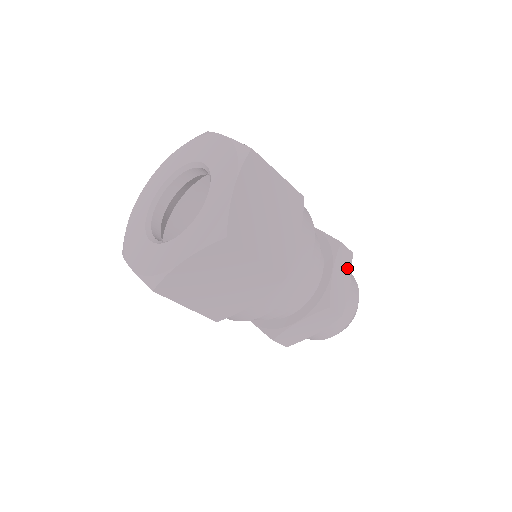
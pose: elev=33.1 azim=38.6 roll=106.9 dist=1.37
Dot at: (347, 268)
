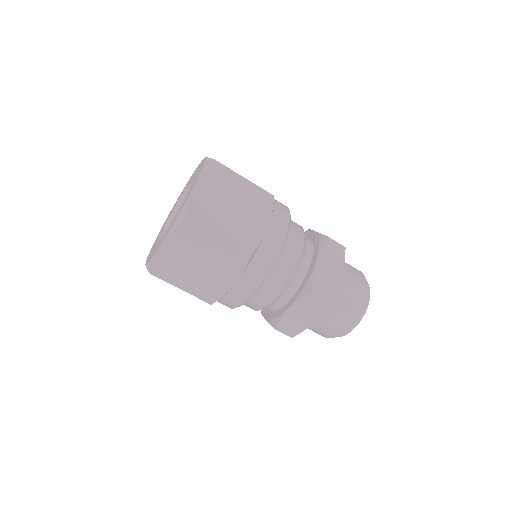
Dot at: (337, 260)
